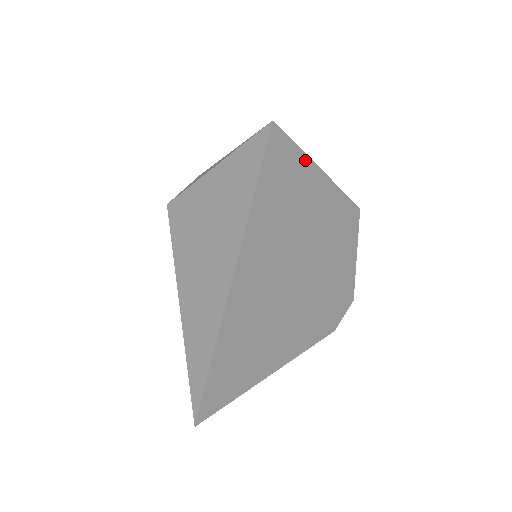
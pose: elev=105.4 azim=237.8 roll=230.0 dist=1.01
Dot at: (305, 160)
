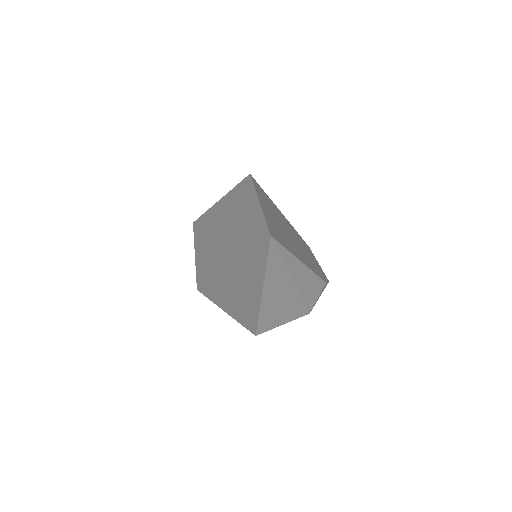
Dot at: (271, 200)
